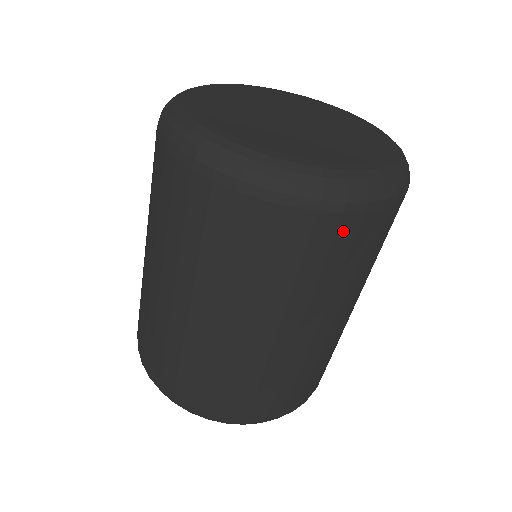
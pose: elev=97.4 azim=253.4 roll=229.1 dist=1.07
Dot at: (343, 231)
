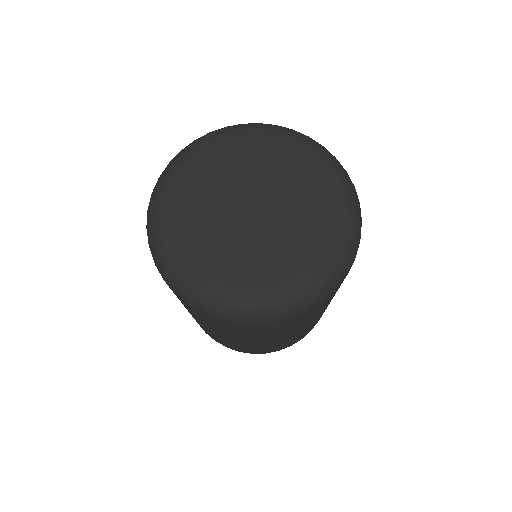
Dot at: (324, 302)
